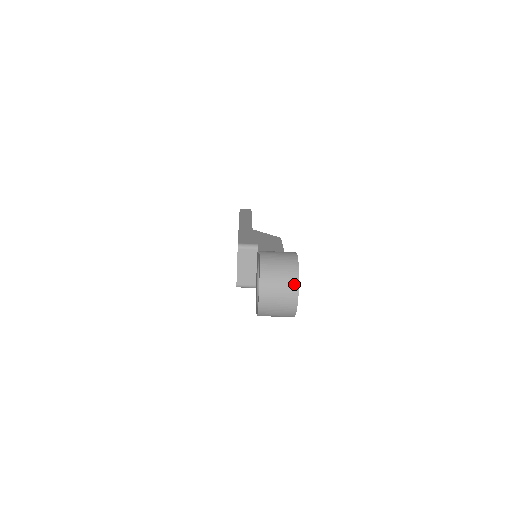
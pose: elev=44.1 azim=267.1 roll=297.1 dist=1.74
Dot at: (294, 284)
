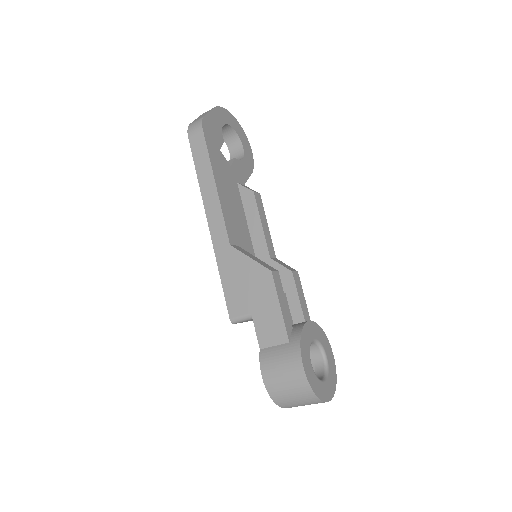
Dot at: (318, 402)
